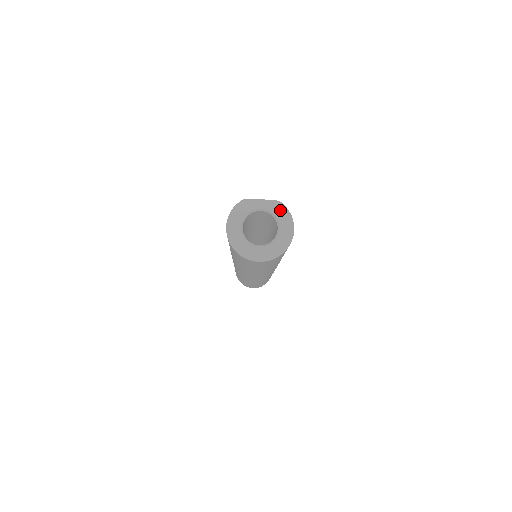
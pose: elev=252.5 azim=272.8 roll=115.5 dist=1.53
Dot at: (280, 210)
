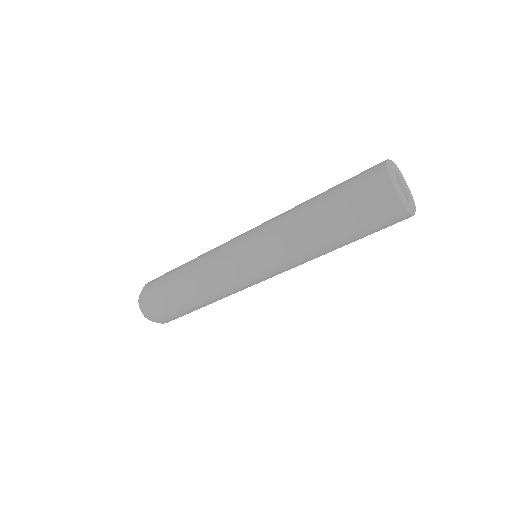
Dot at: (413, 199)
